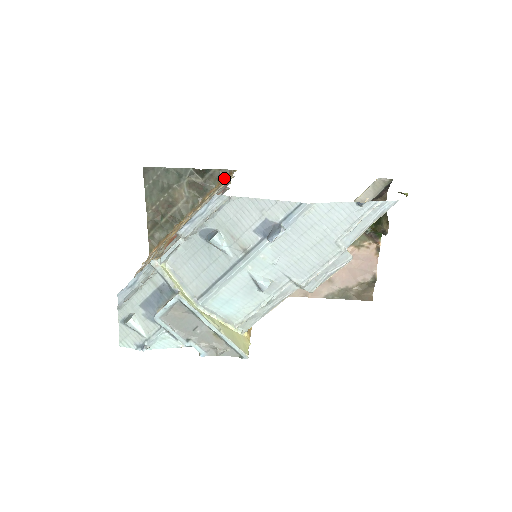
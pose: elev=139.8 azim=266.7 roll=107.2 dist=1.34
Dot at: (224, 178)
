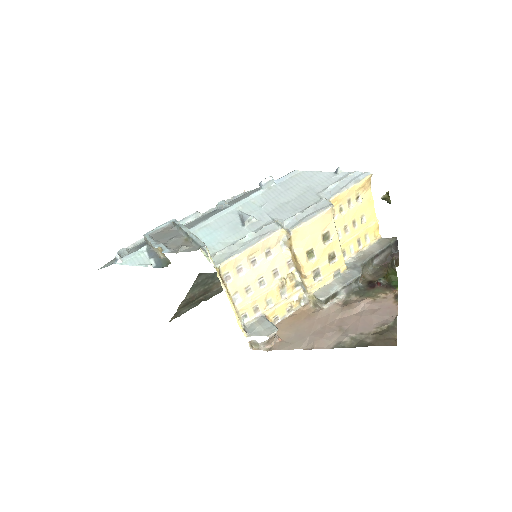
Dot at: occluded
